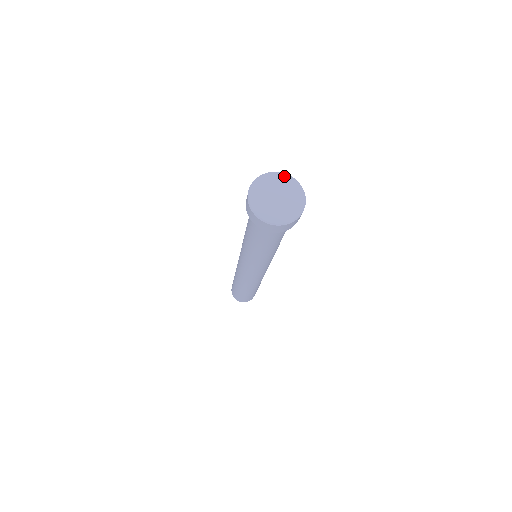
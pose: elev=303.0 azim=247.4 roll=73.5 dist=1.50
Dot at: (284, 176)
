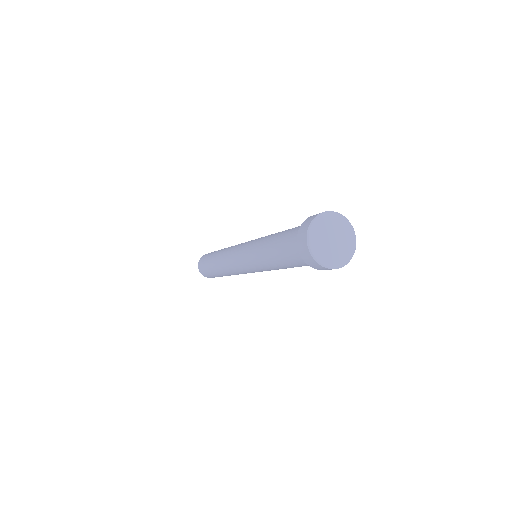
Dot at: (343, 219)
